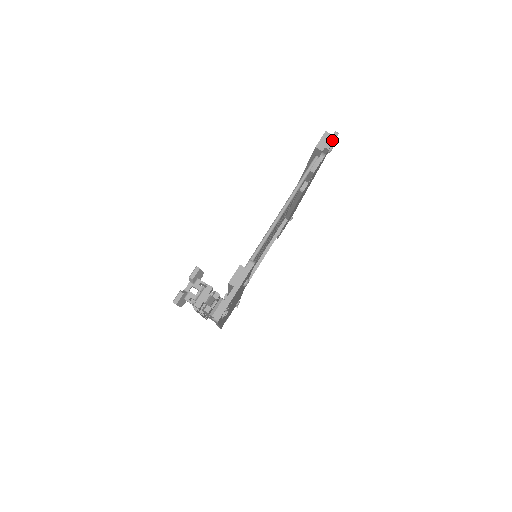
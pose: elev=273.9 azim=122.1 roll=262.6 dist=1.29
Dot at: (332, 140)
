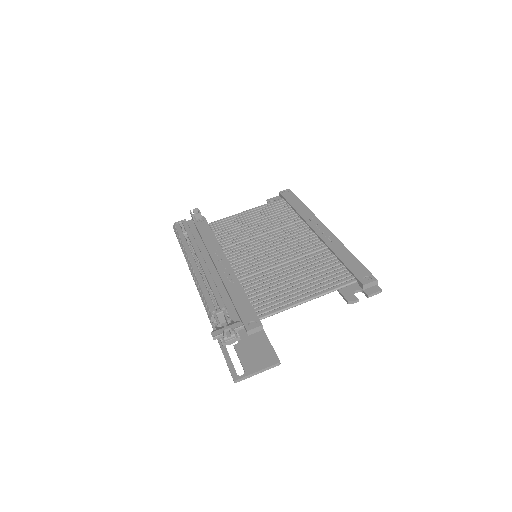
Dot at: (375, 294)
